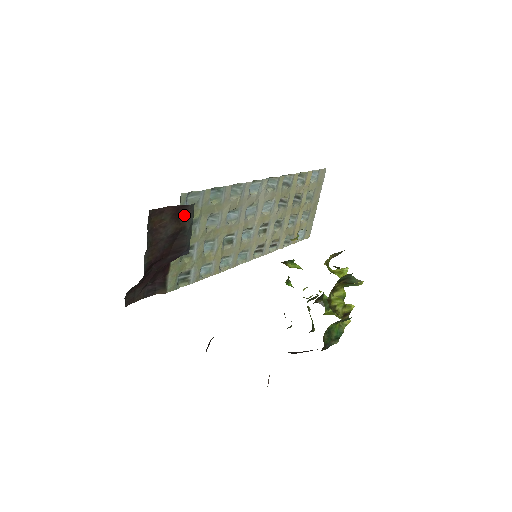
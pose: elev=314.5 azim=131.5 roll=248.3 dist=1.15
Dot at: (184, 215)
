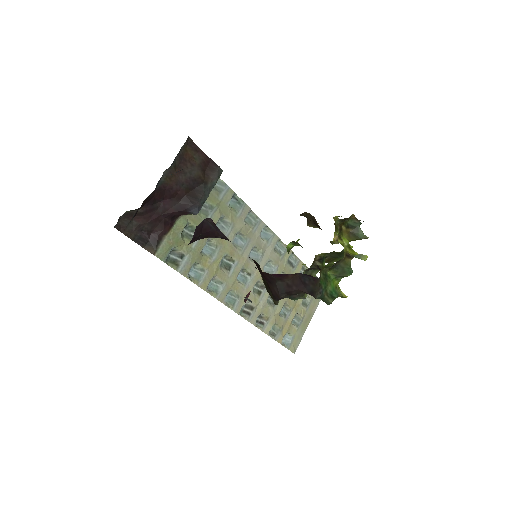
Dot at: (211, 172)
